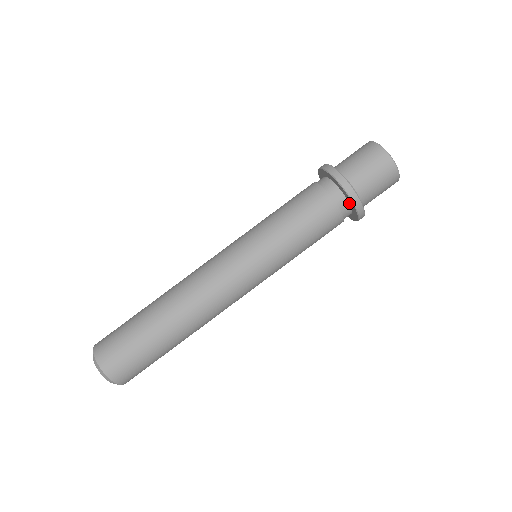
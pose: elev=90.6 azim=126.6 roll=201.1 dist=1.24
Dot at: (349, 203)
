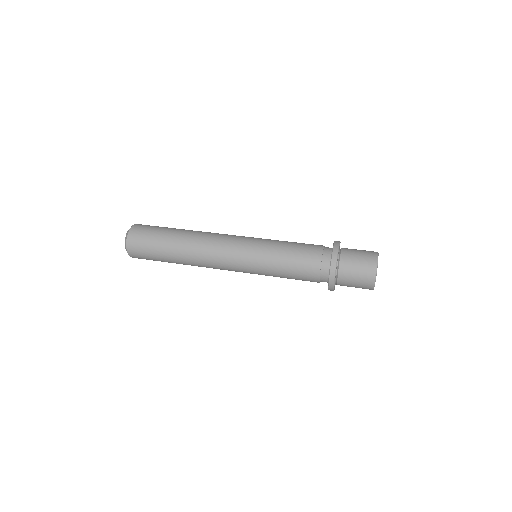
Dot at: occluded
